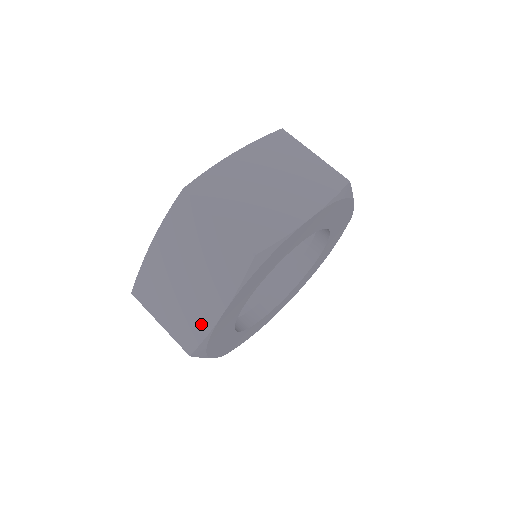
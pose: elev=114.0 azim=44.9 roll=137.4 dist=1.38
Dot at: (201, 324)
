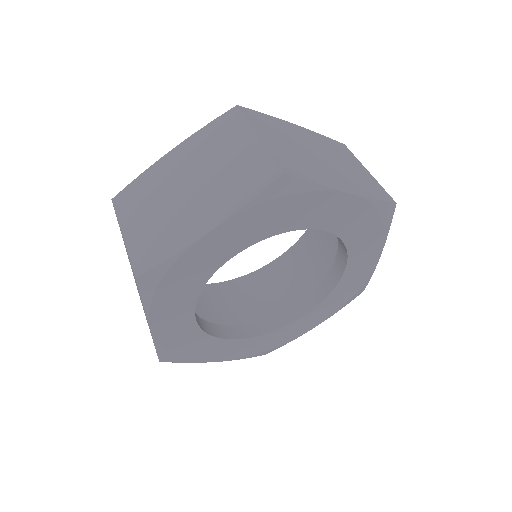
Dot at: occluded
